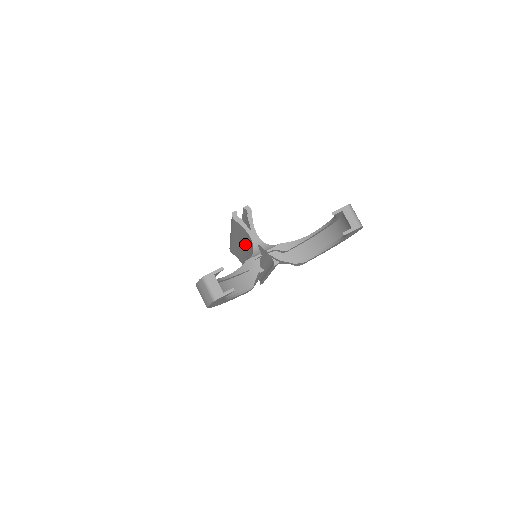
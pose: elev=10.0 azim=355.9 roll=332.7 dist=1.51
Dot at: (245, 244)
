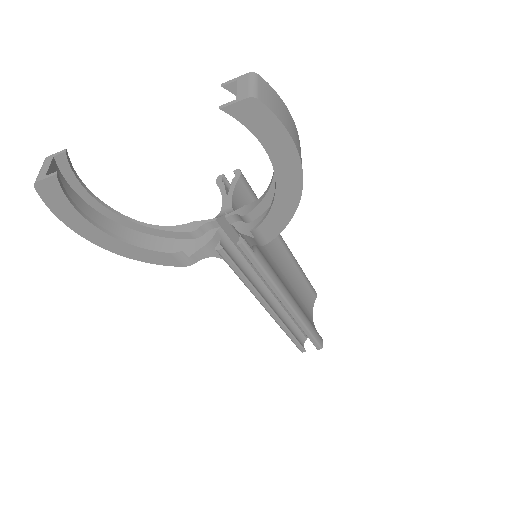
Dot at: occluded
